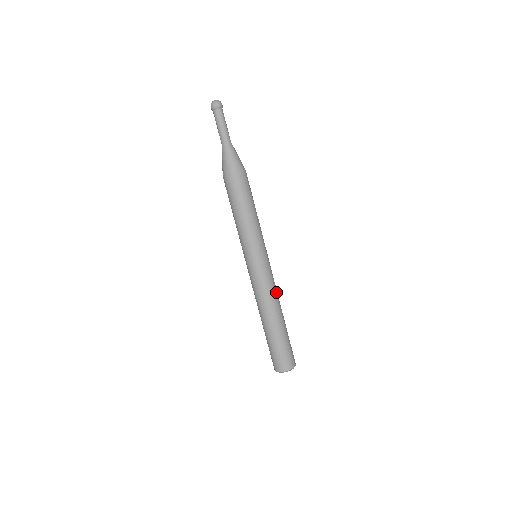
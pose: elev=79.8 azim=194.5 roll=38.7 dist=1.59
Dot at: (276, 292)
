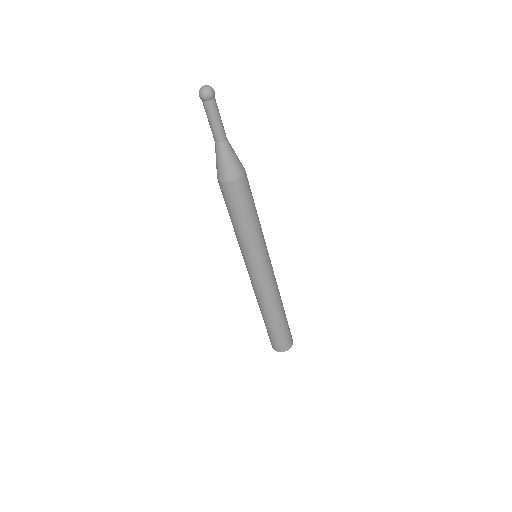
Dot at: occluded
